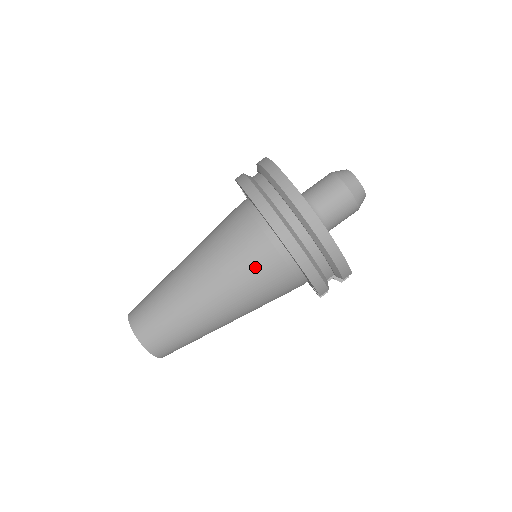
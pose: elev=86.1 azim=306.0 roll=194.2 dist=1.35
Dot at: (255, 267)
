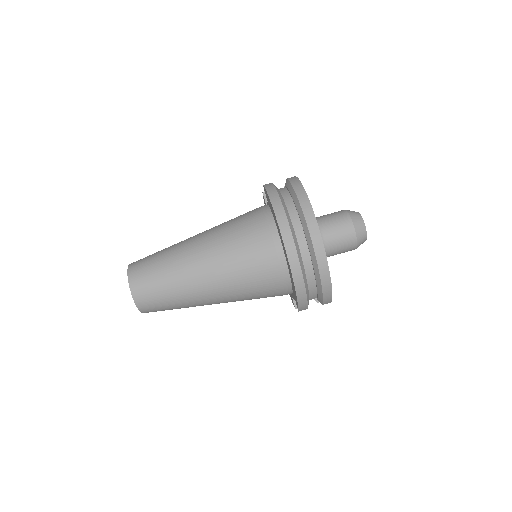
Dot at: (256, 270)
